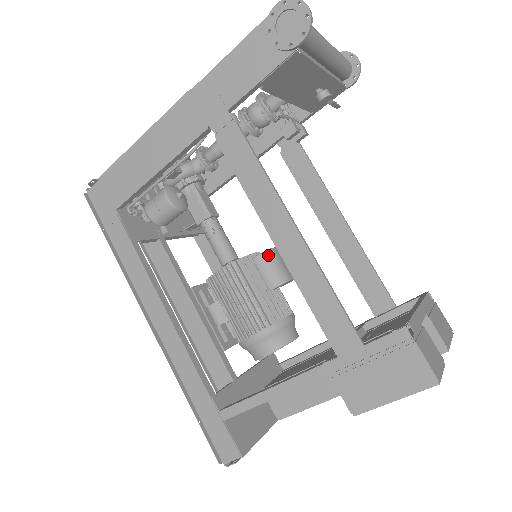
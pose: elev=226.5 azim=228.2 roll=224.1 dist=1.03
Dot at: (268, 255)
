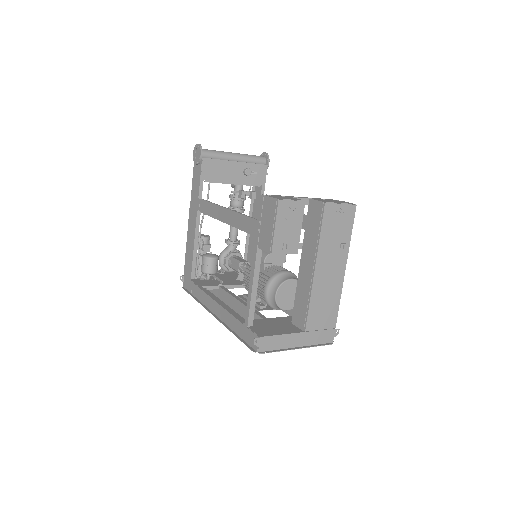
Dot at: occluded
